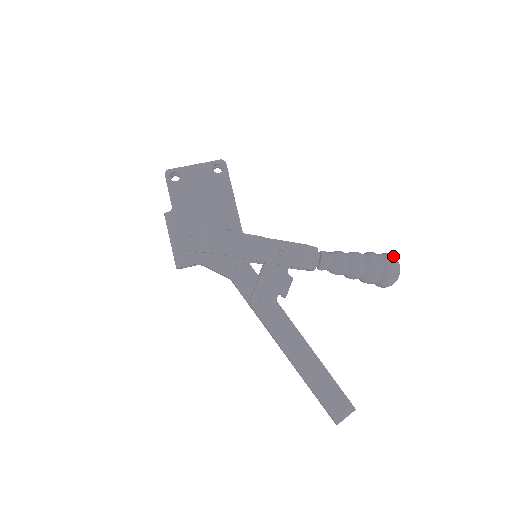
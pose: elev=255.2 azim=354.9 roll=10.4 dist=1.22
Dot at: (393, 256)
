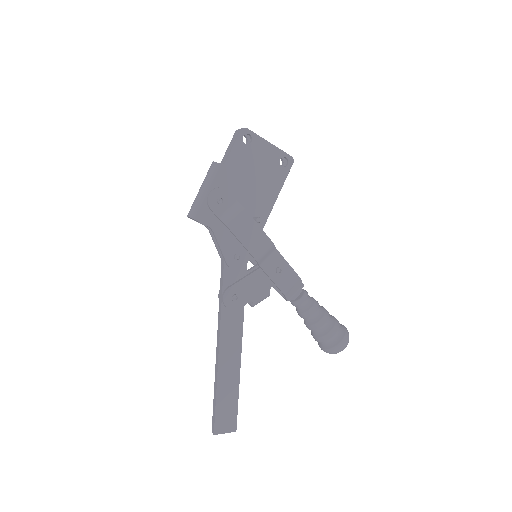
Dot at: occluded
